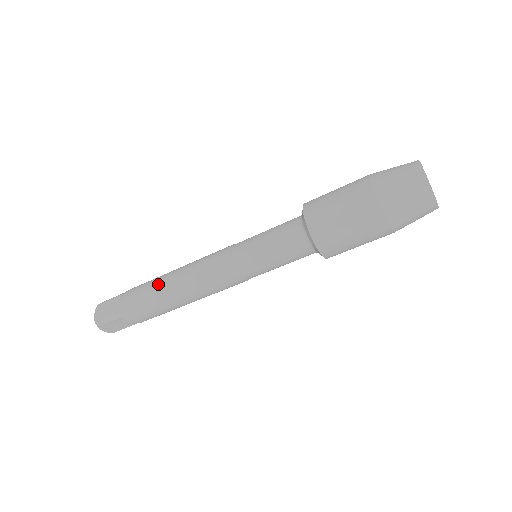
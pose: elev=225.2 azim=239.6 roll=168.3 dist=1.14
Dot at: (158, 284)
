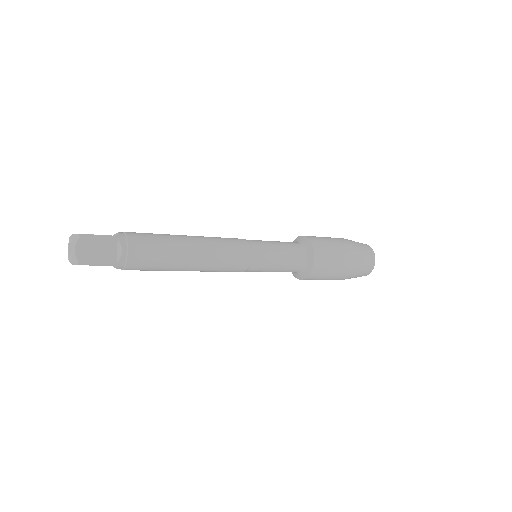
Dot at: (175, 253)
